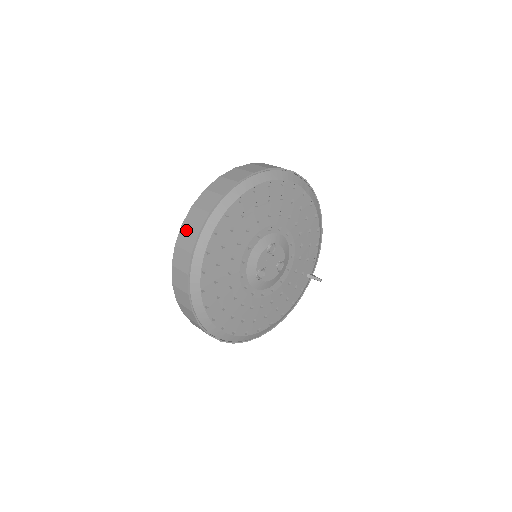
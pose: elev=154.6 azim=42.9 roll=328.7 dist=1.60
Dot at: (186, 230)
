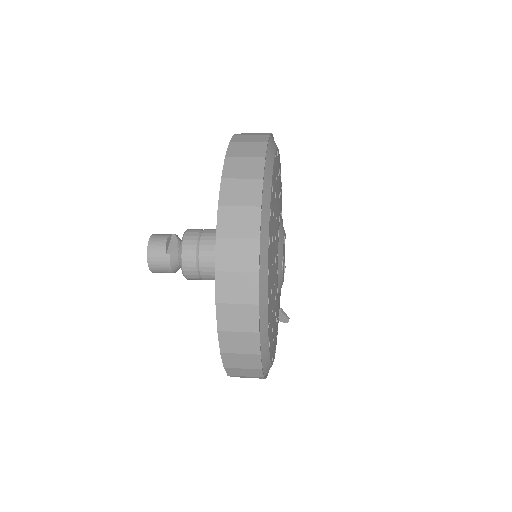
Dot at: (238, 160)
